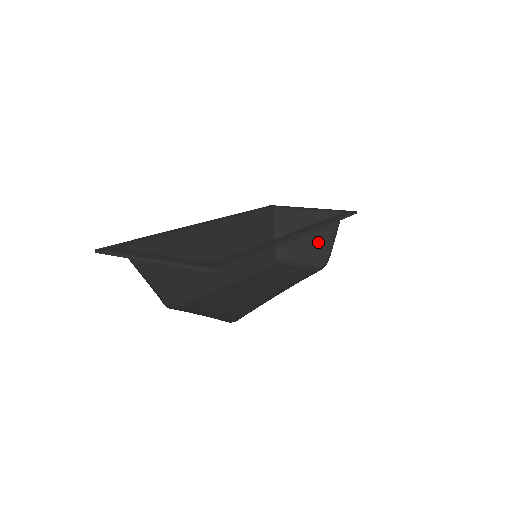
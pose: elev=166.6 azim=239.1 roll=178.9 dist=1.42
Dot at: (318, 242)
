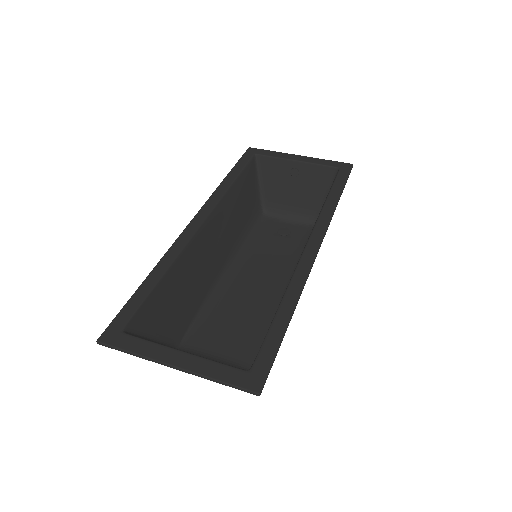
Dot at: (309, 197)
